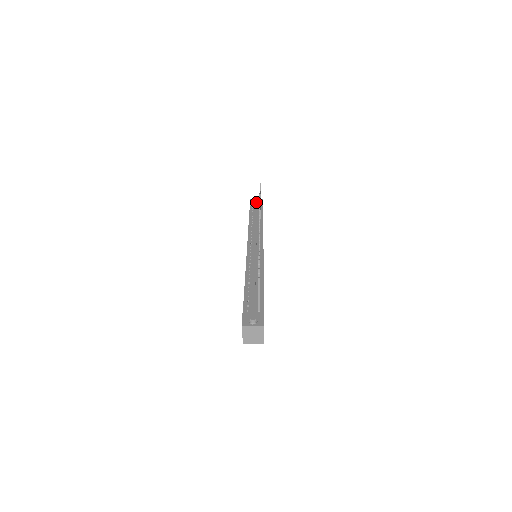
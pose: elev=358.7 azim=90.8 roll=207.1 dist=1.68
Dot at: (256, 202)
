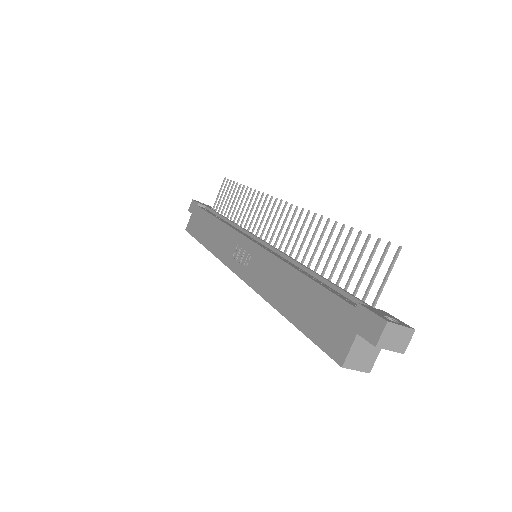
Dot at: (204, 204)
